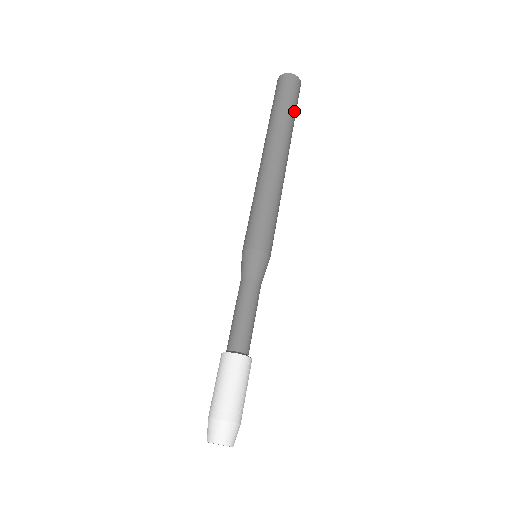
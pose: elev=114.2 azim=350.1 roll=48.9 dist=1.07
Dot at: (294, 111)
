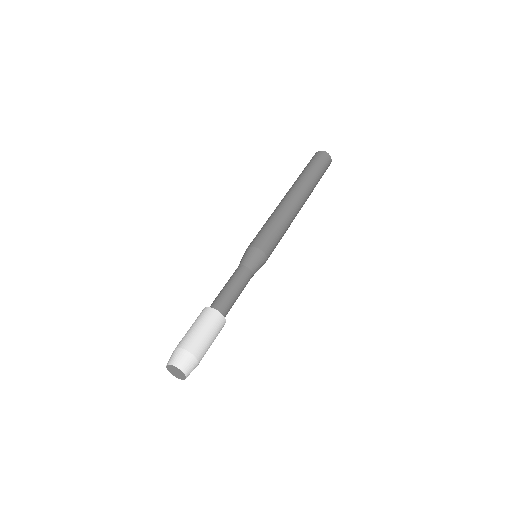
Dot at: (319, 173)
